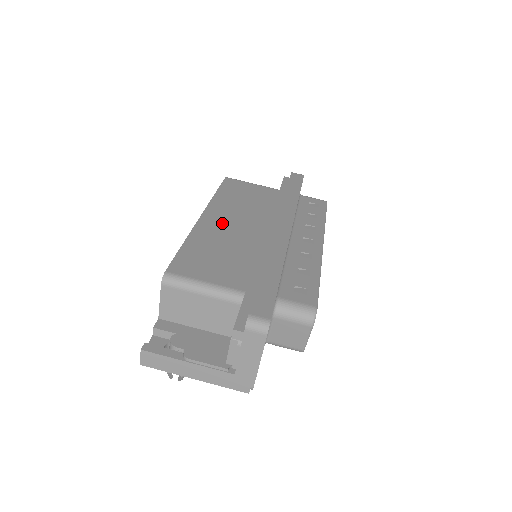
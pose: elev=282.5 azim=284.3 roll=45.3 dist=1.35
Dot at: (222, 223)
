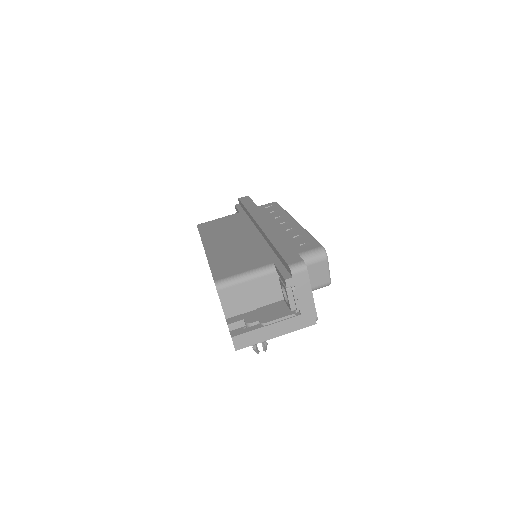
Dot at: (222, 245)
